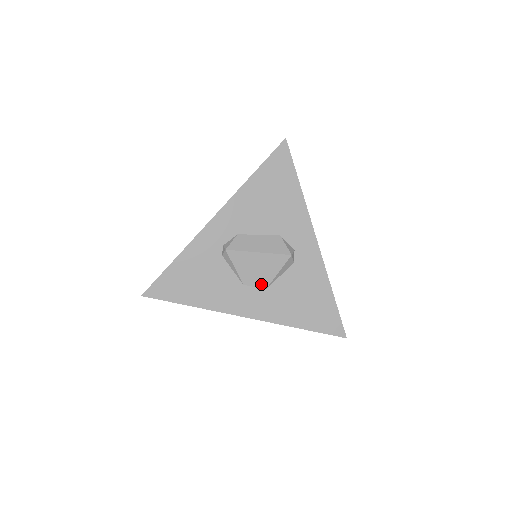
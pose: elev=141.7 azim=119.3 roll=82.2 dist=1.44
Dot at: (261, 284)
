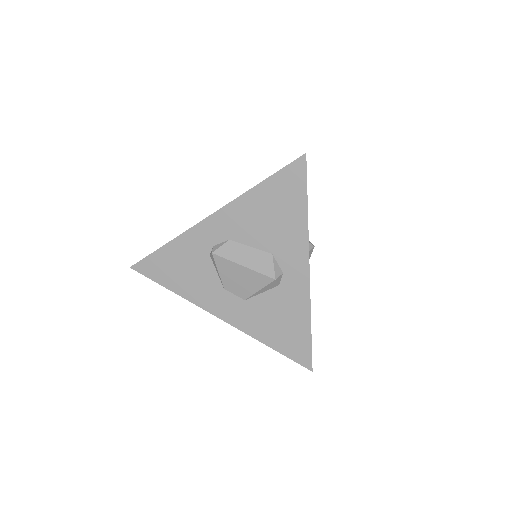
Dot at: (241, 294)
